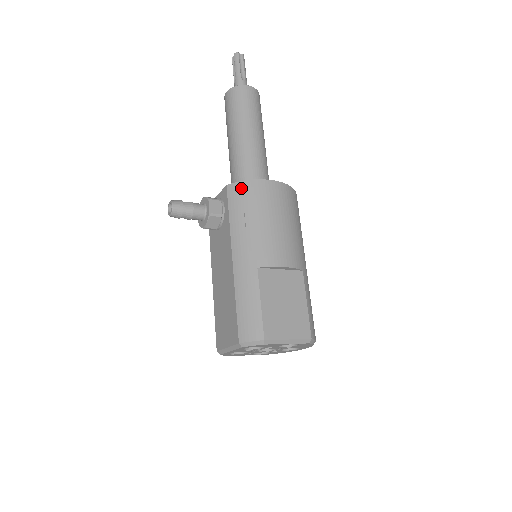
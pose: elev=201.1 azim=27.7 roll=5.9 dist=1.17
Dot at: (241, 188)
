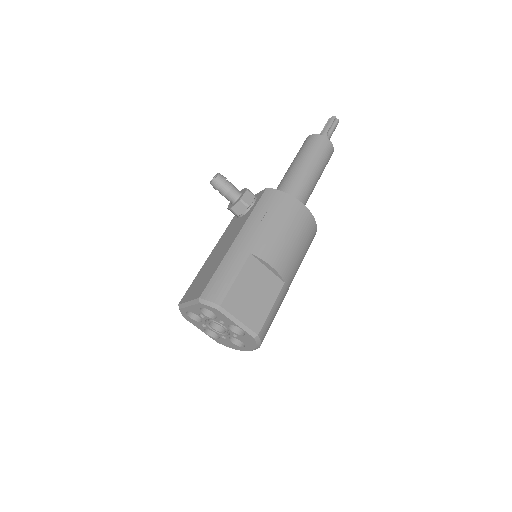
Dot at: (276, 194)
